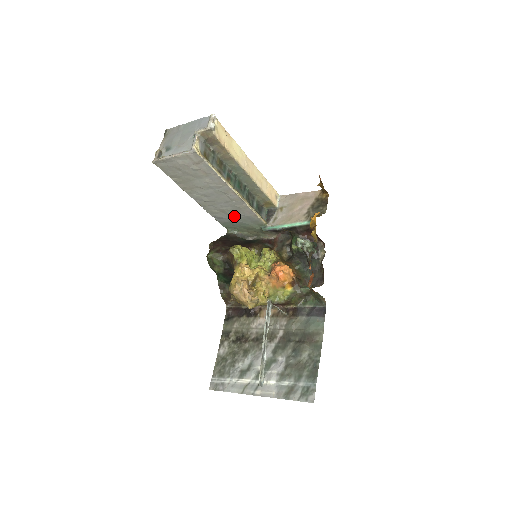
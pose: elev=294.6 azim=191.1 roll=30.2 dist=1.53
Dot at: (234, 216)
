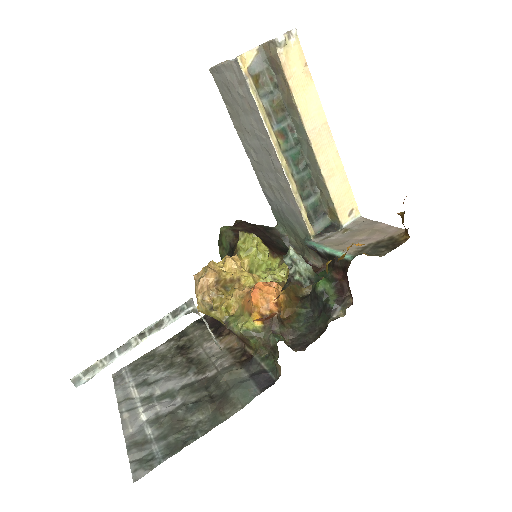
Dot at: (281, 202)
